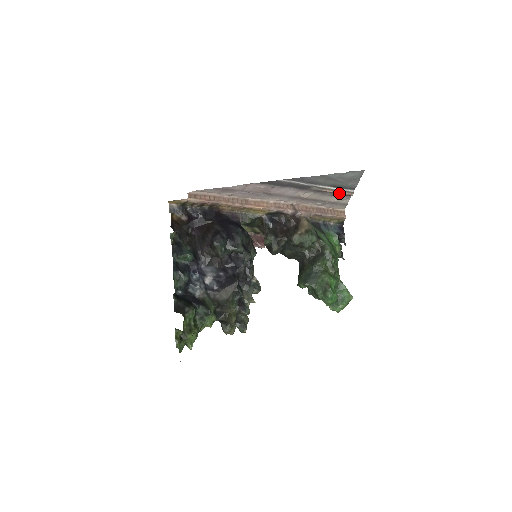
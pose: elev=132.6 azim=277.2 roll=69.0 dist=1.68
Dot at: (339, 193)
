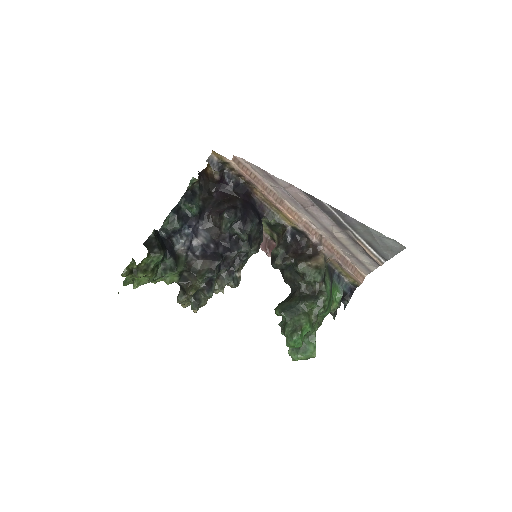
Dot at: (370, 254)
